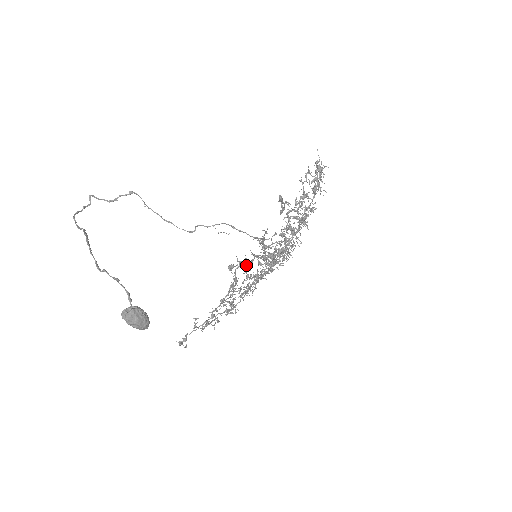
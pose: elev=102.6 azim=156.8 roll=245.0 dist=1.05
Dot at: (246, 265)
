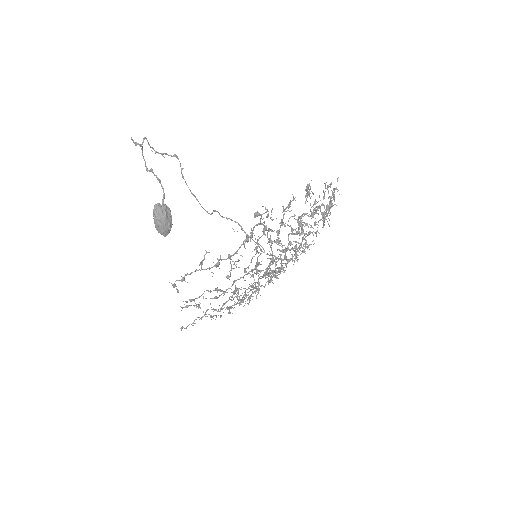
Dot at: (263, 228)
